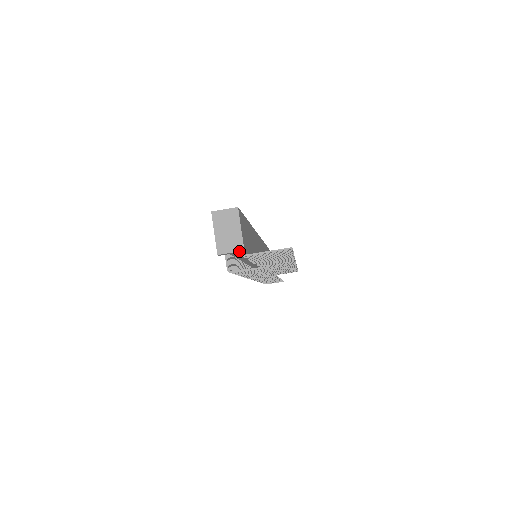
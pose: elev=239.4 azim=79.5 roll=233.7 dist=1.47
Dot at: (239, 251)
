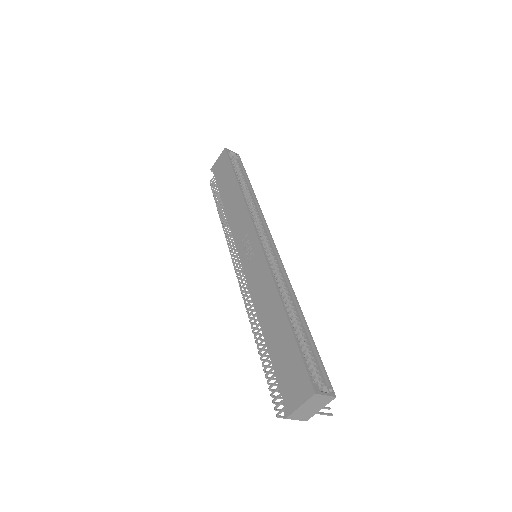
Dot at: occluded
